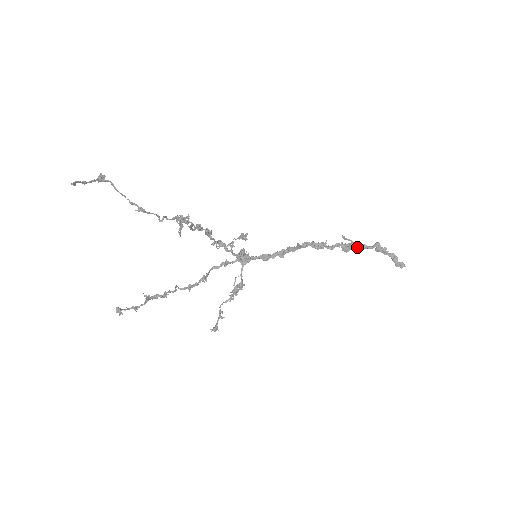
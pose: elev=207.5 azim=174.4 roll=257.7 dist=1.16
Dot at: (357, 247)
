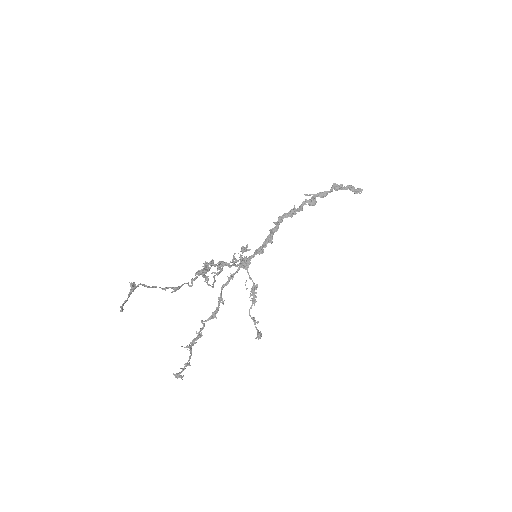
Dot at: (320, 197)
